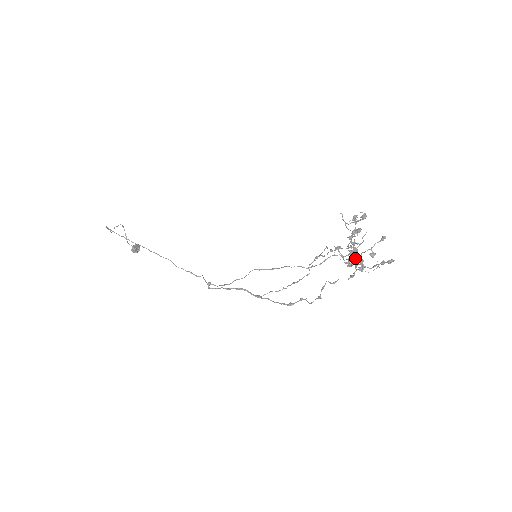
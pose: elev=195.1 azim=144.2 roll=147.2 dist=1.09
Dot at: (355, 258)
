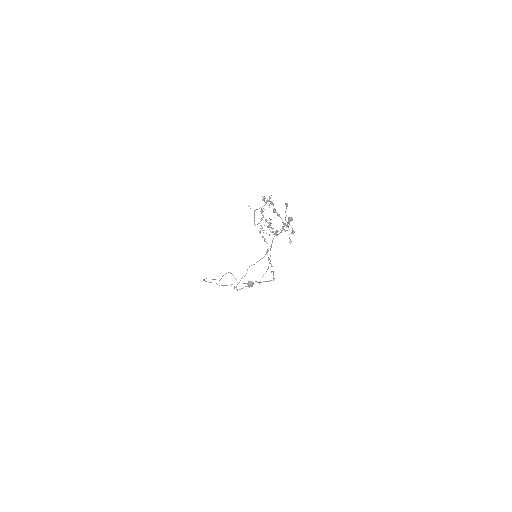
Dot at: (264, 230)
